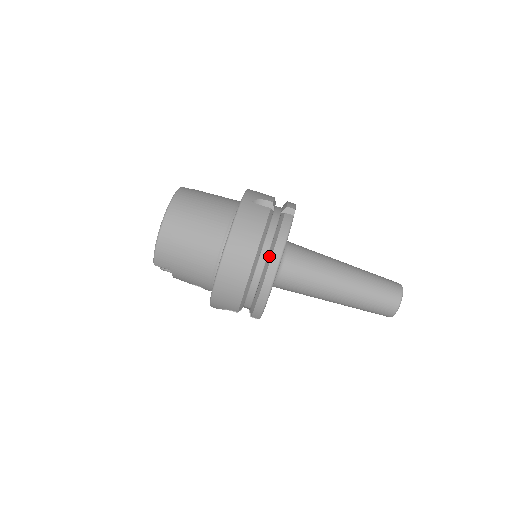
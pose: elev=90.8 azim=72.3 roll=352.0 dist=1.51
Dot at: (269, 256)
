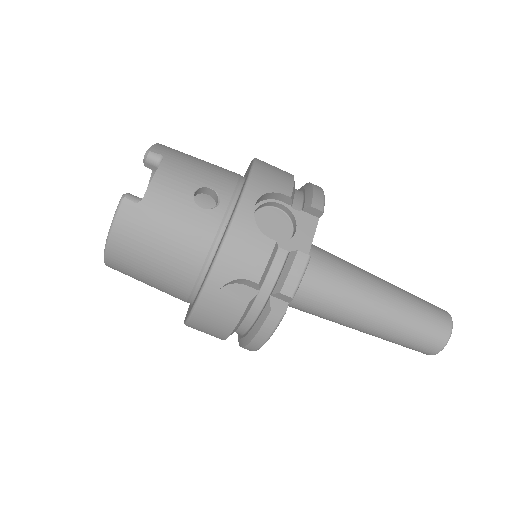
Dot at: (242, 342)
